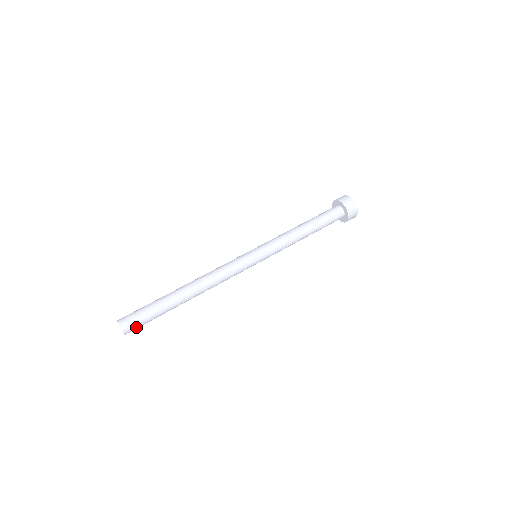
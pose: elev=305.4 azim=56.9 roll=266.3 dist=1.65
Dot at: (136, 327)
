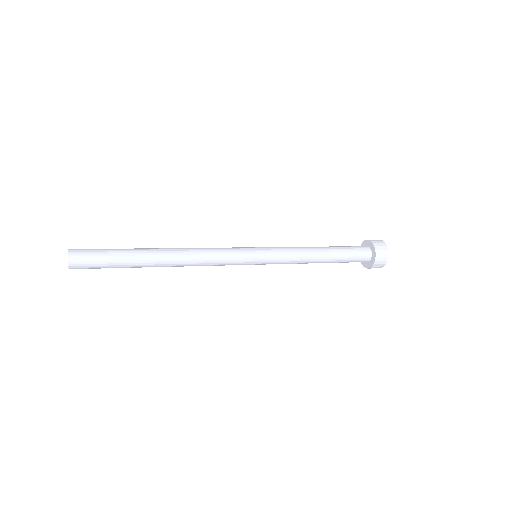
Dot at: (86, 259)
